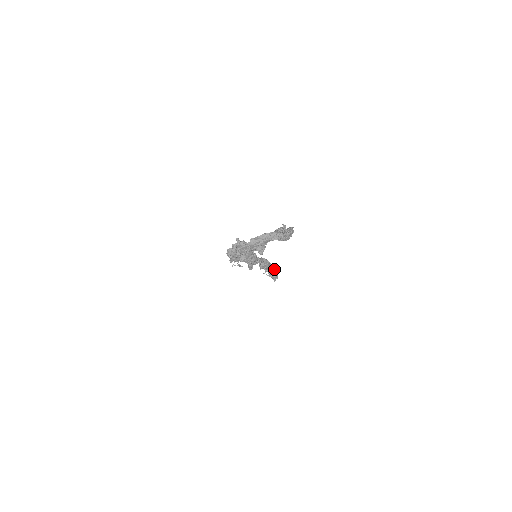
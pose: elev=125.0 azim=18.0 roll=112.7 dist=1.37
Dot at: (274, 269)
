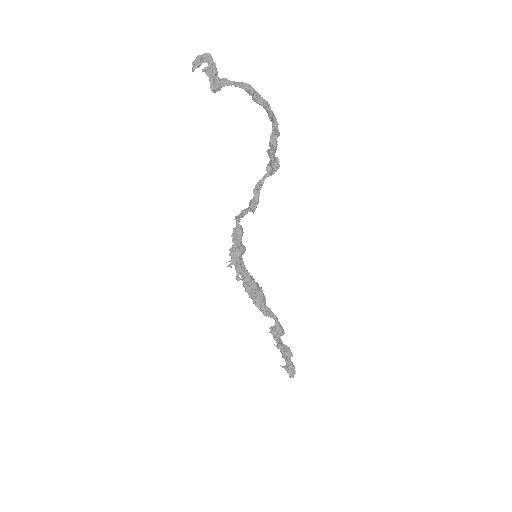
Dot at: (289, 349)
